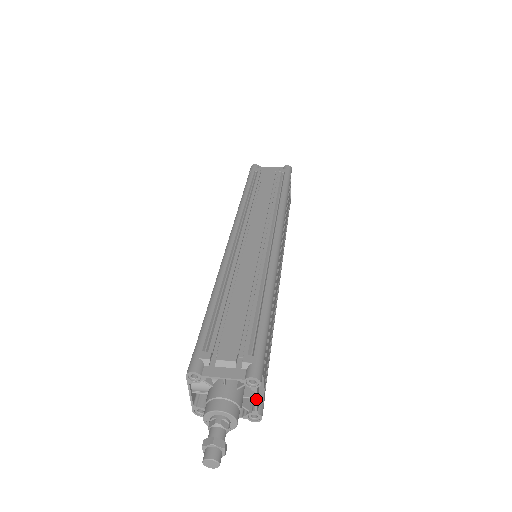
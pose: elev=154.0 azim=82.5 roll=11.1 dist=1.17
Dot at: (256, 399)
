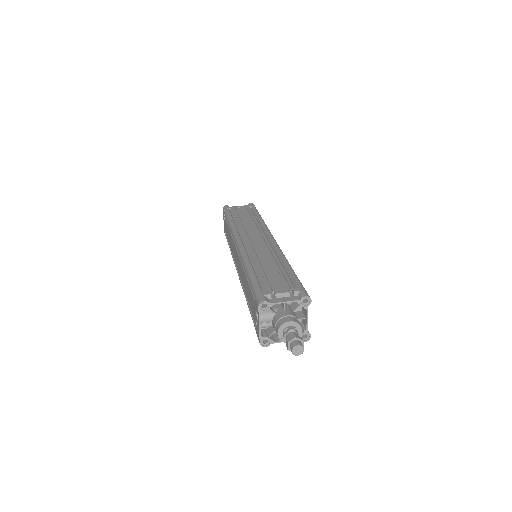
Dot at: (307, 317)
